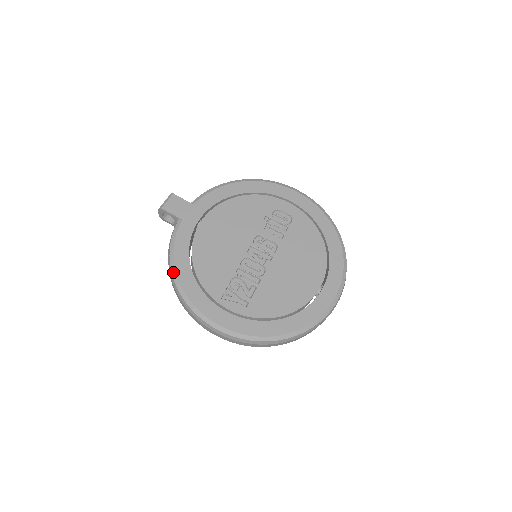
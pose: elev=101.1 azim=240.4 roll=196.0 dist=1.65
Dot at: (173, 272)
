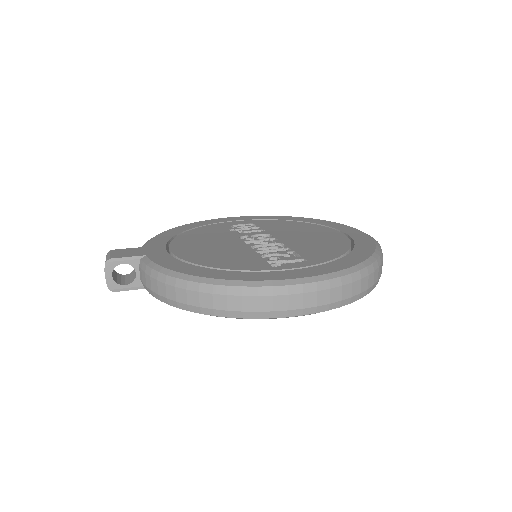
Dot at: (190, 278)
